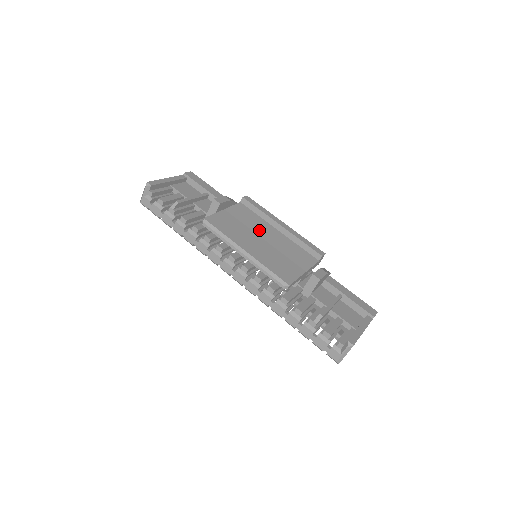
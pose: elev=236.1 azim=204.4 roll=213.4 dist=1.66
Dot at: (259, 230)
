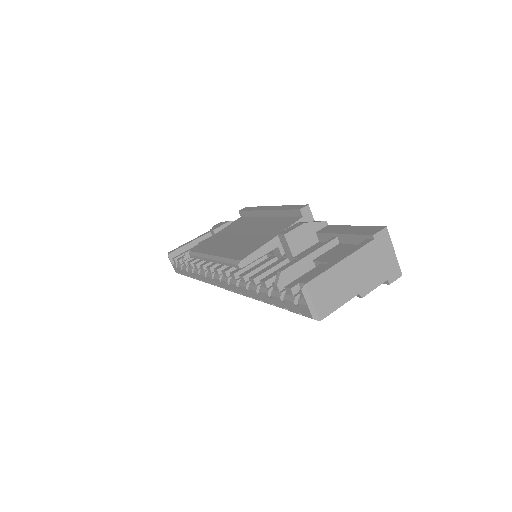
Dot at: (244, 229)
